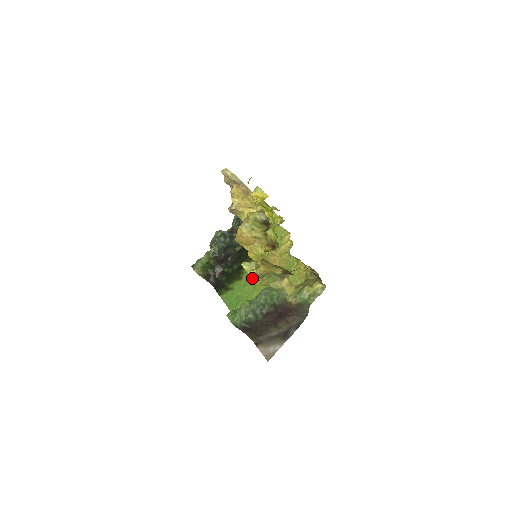
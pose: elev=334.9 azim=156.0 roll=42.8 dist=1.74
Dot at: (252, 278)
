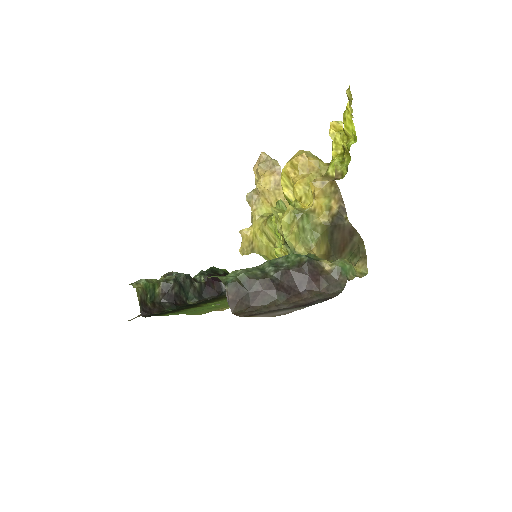
Dot at: (283, 219)
